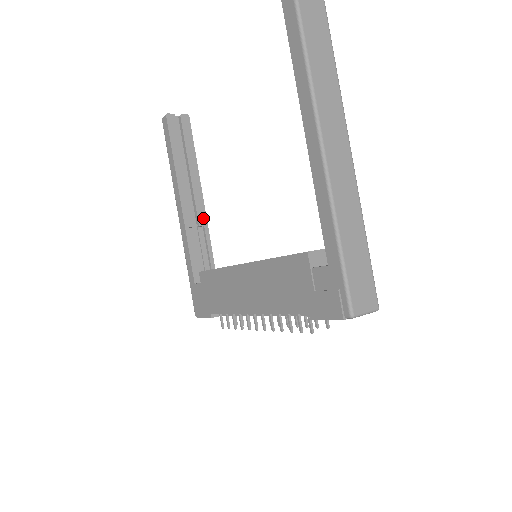
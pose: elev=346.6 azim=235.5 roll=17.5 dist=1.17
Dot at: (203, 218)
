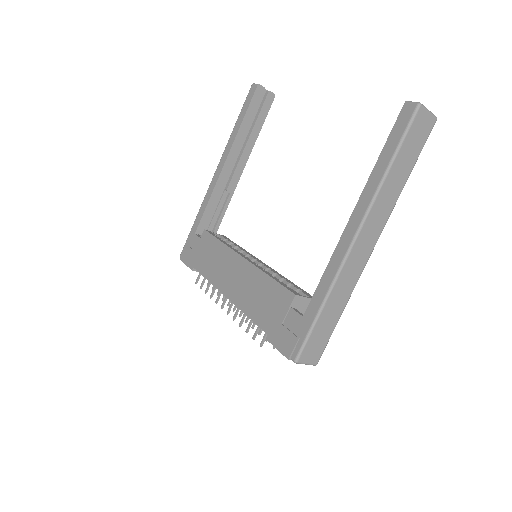
Dot at: (233, 186)
